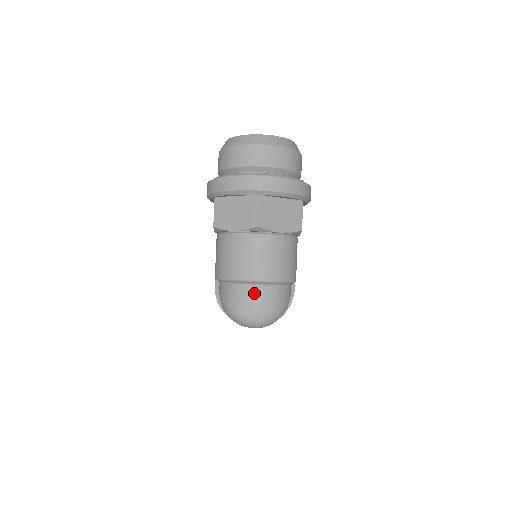
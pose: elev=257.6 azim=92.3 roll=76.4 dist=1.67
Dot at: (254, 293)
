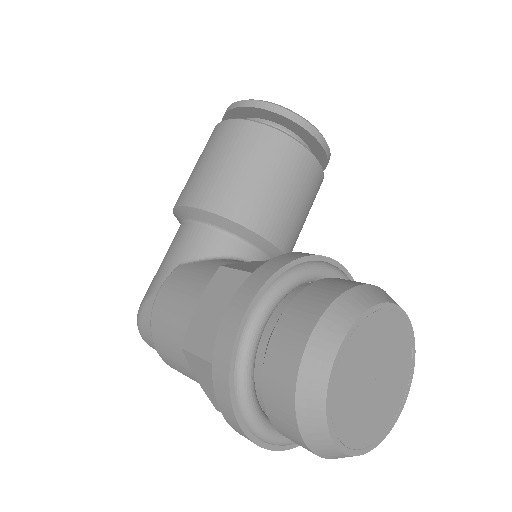
Dot at: occluded
